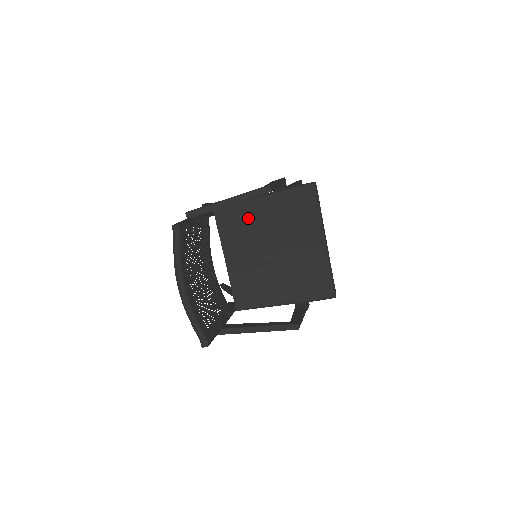
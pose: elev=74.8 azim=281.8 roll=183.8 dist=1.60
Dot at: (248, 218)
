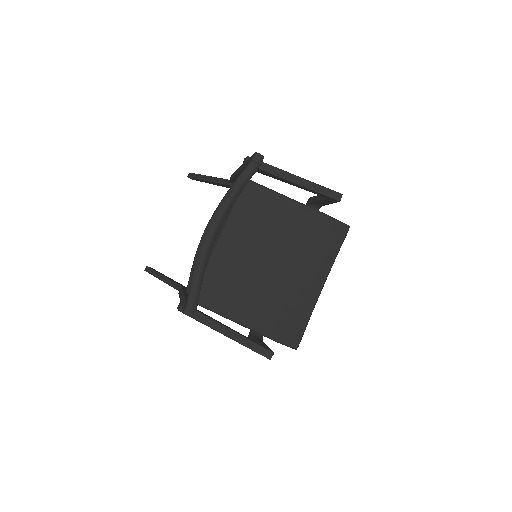
Dot at: (273, 213)
